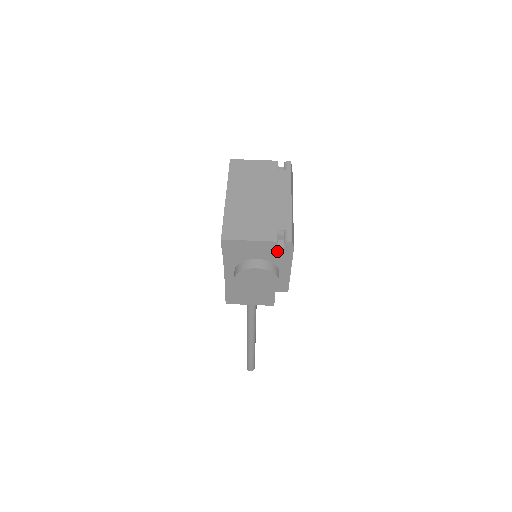
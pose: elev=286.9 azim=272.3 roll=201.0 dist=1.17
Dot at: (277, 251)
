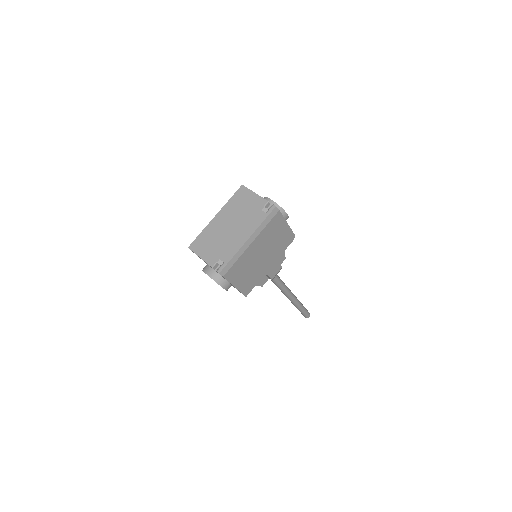
Dot at: (217, 272)
